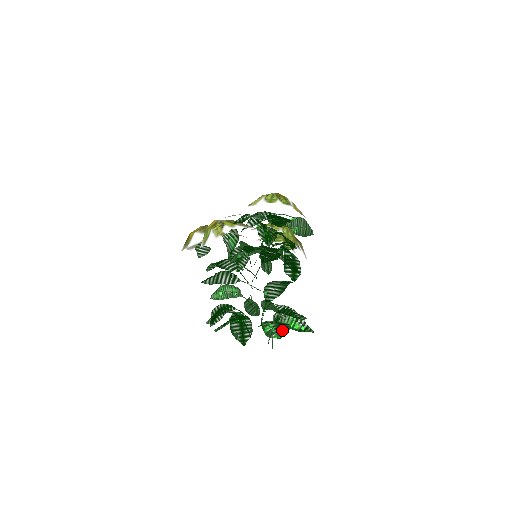
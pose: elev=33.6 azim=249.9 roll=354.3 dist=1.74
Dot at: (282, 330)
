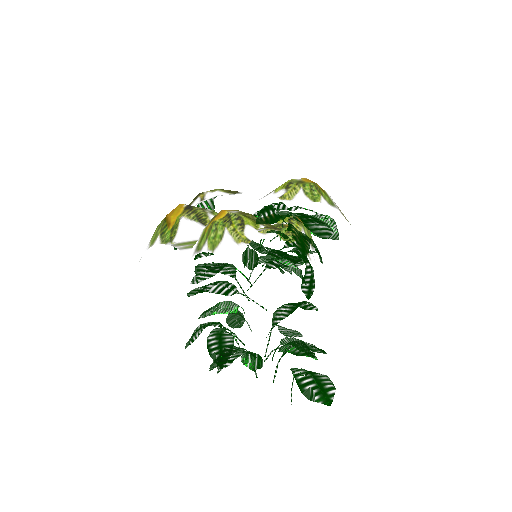
Dot at: (327, 391)
